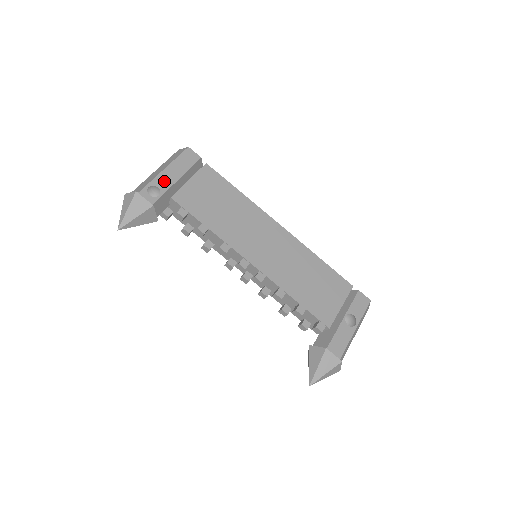
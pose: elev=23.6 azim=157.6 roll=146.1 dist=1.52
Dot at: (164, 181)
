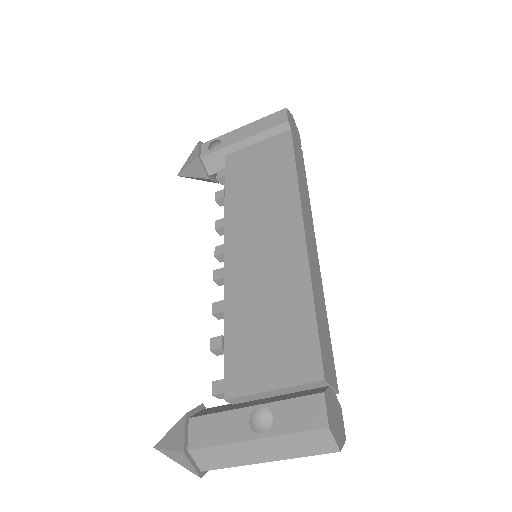
Dot at: (231, 138)
